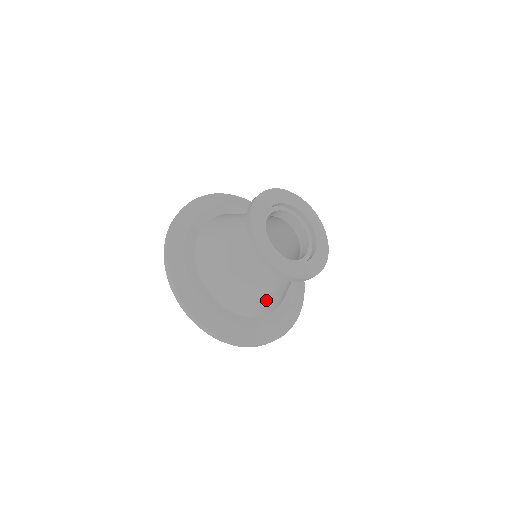
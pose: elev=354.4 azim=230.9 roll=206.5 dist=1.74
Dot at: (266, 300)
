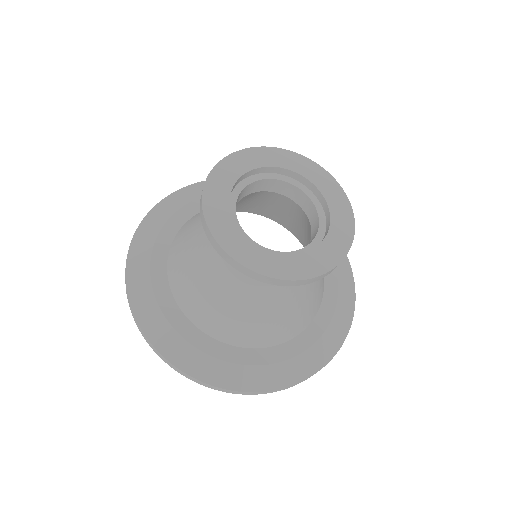
Dot at: (295, 313)
